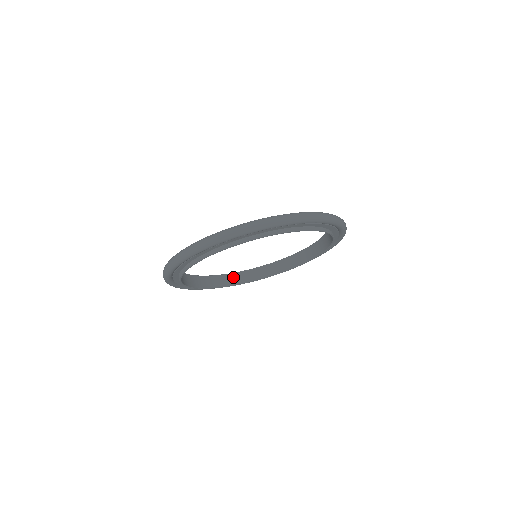
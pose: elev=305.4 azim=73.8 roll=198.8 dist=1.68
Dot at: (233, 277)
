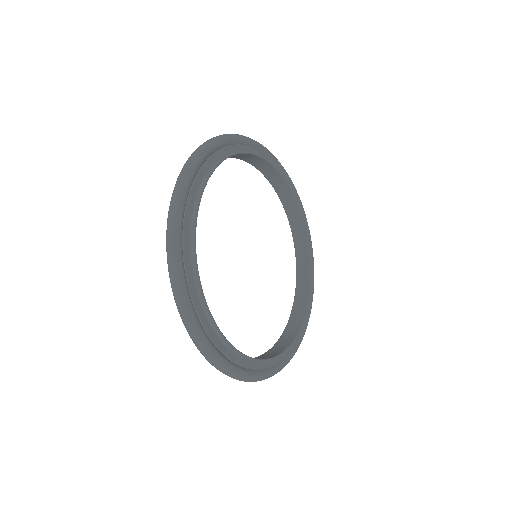
Dot at: (273, 351)
